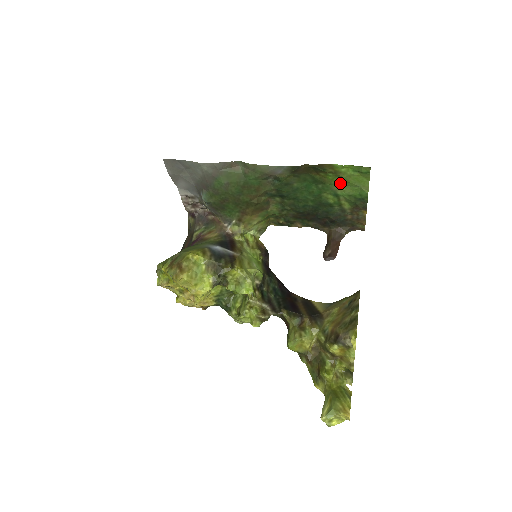
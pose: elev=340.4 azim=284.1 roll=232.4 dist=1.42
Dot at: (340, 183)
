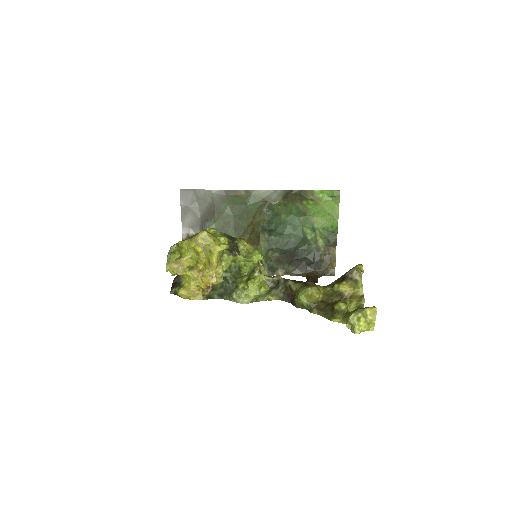
Dot at: (317, 214)
